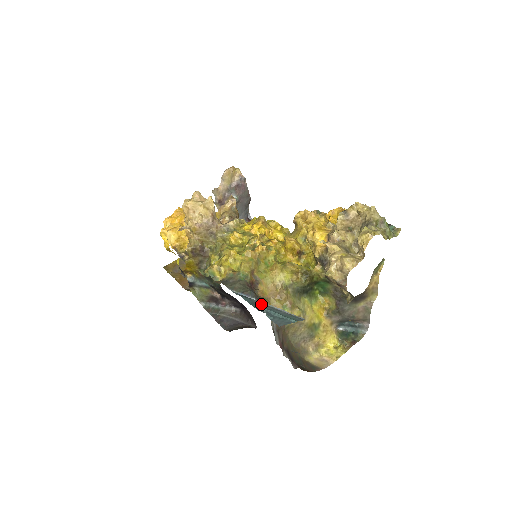
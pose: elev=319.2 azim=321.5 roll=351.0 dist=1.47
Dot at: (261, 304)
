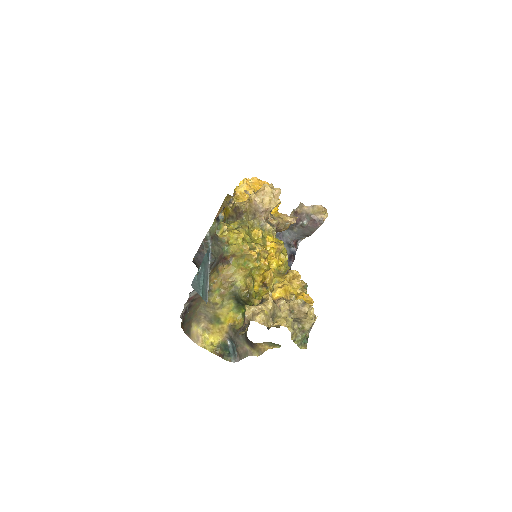
Dot at: (207, 269)
